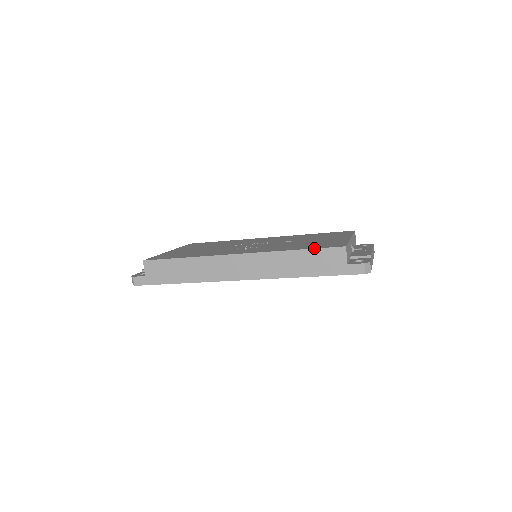
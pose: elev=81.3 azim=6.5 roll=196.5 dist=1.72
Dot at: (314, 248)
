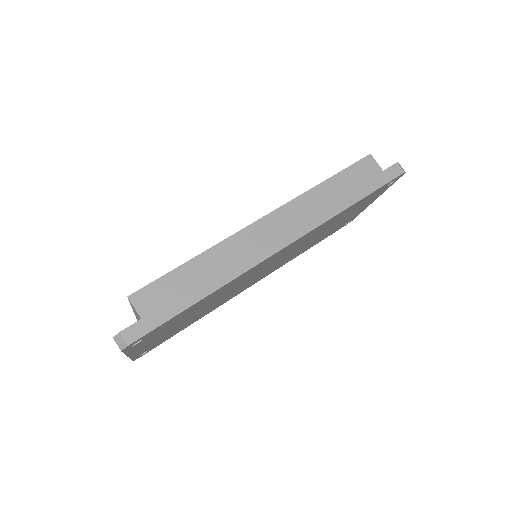
Dot at: (342, 170)
